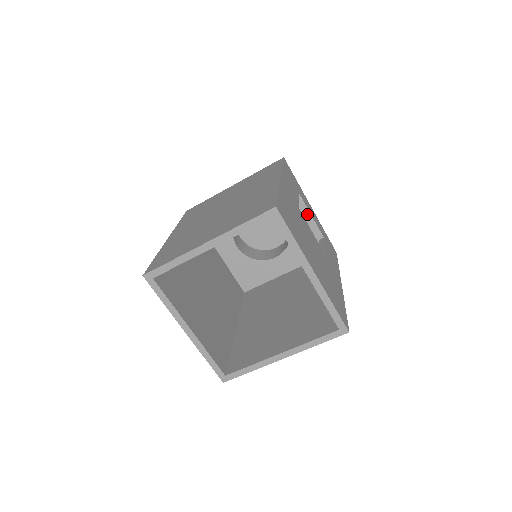
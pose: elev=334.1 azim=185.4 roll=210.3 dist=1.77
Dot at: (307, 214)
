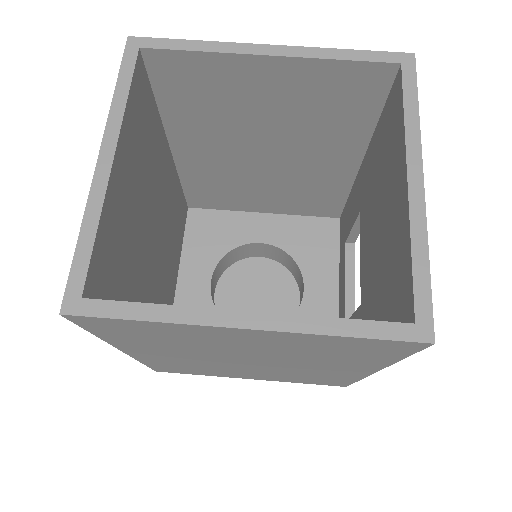
Dot at: (349, 276)
